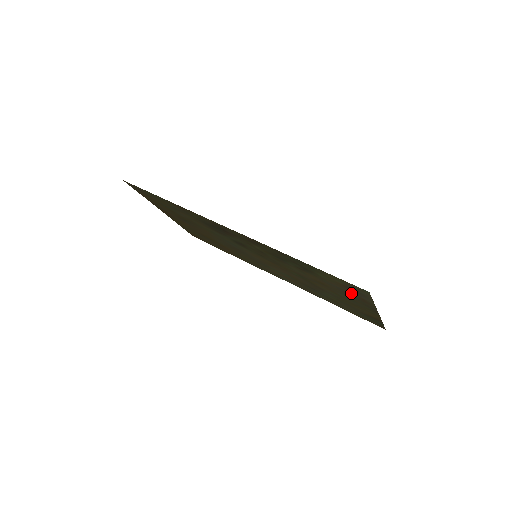
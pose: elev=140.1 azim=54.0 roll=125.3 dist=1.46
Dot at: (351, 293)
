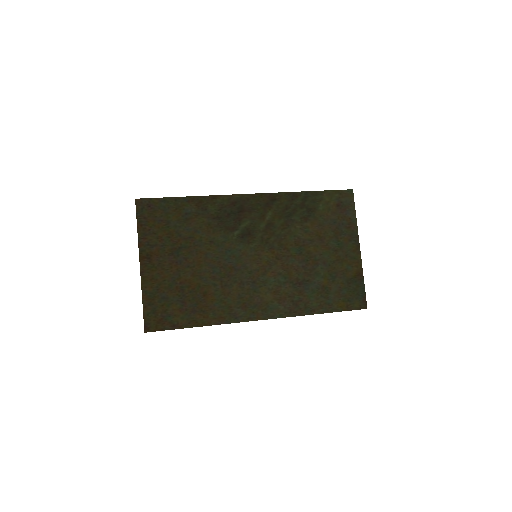
Dot at: (341, 219)
